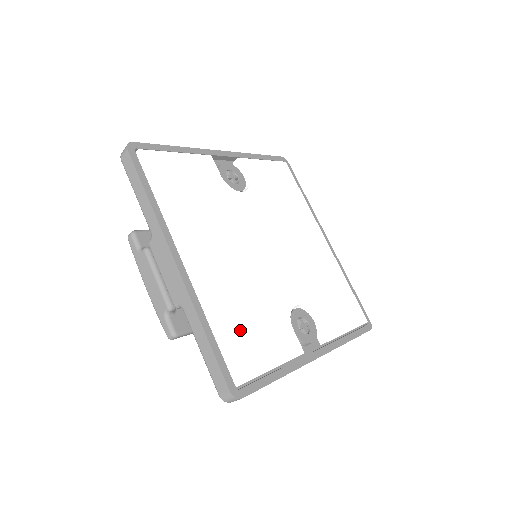
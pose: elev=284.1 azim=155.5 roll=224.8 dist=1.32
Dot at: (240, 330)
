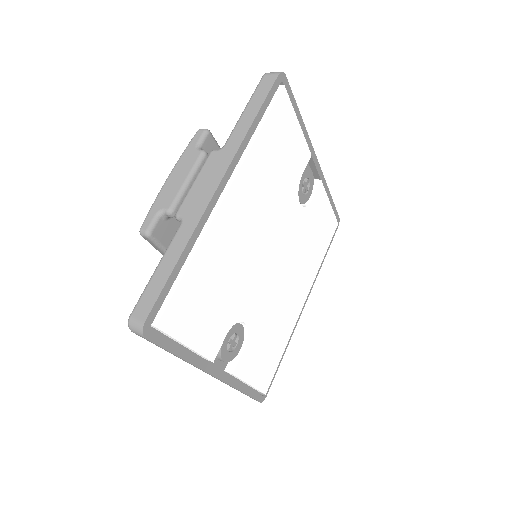
Dot at: (200, 289)
